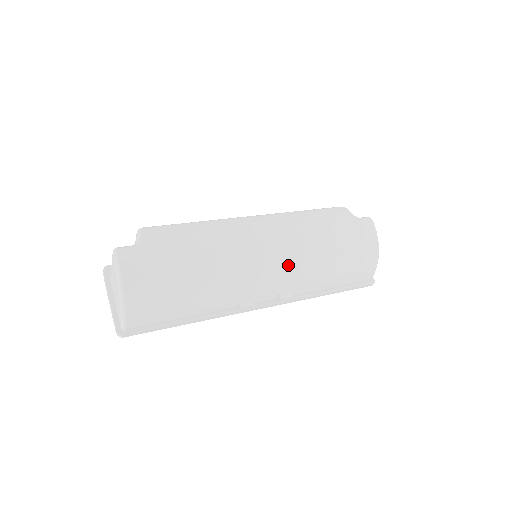
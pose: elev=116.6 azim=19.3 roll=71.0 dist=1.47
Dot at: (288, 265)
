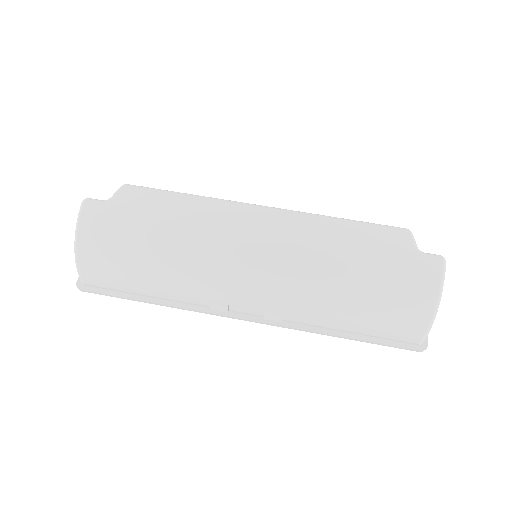
Dot at: (279, 281)
